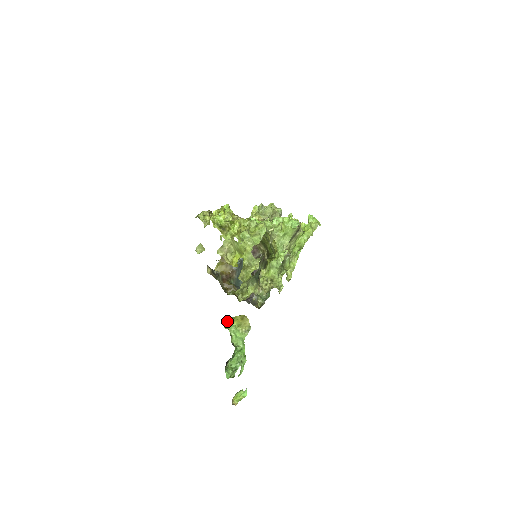
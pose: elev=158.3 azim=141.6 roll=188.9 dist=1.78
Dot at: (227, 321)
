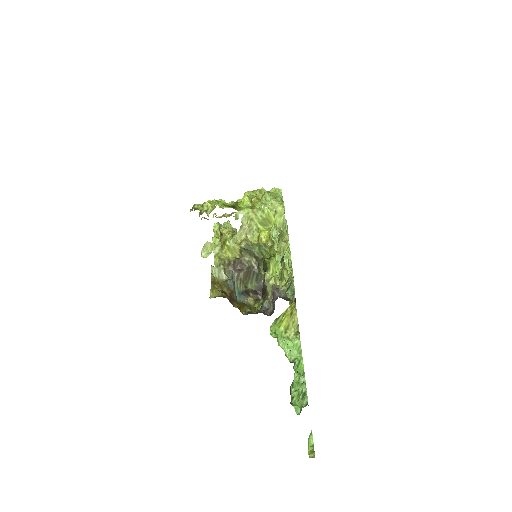
Dot at: (273, 328)
